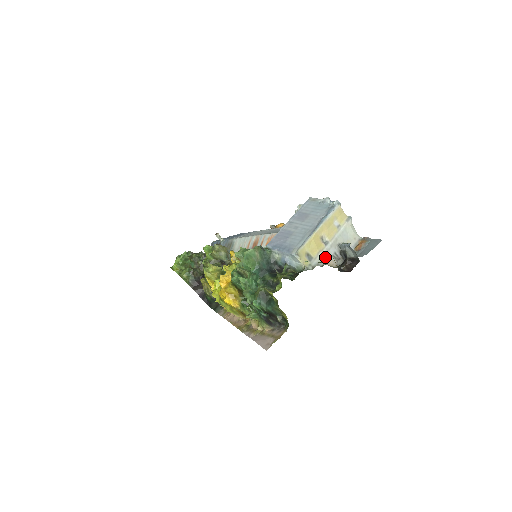
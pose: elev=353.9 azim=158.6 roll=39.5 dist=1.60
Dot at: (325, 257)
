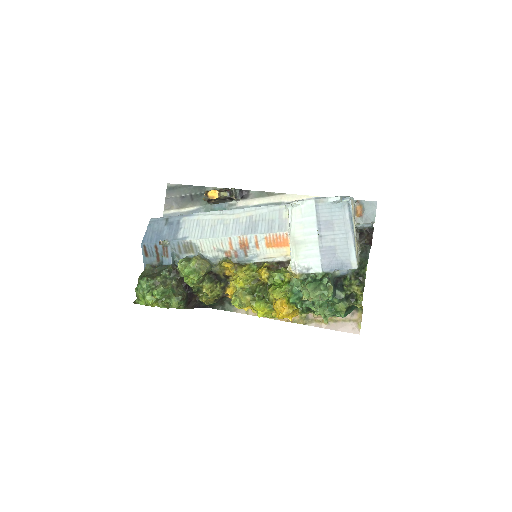
Dot at: occluded
